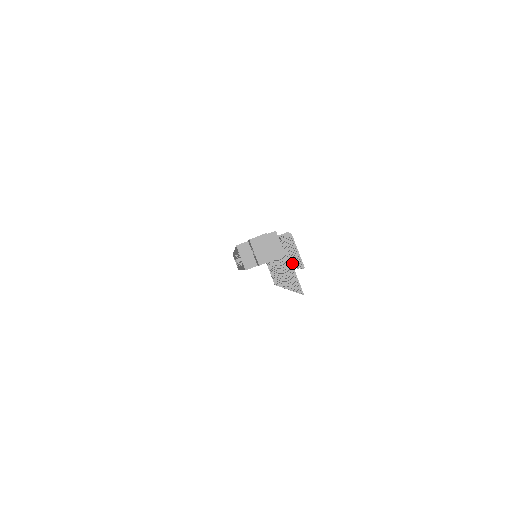
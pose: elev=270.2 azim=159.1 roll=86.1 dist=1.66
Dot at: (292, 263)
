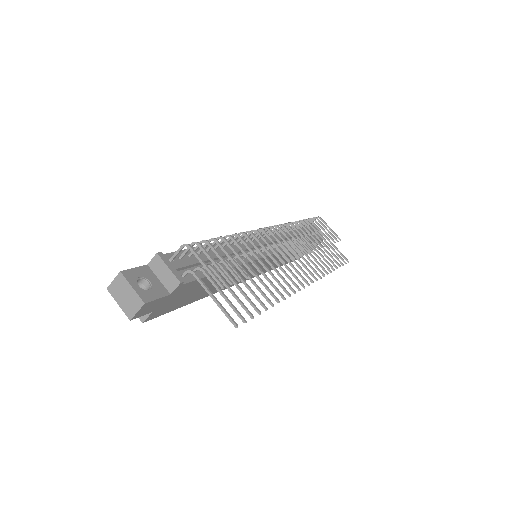
Dot at: (261, 264)
